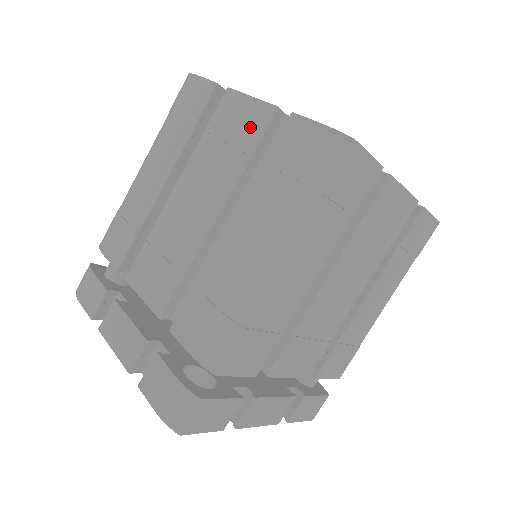
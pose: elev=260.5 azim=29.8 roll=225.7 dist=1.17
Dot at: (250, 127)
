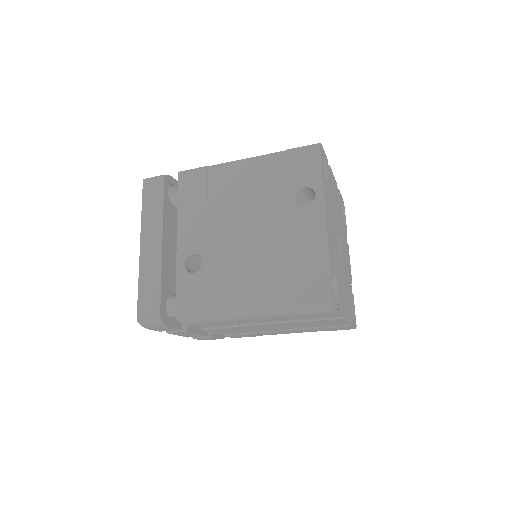
Dot at: (332, 325)
